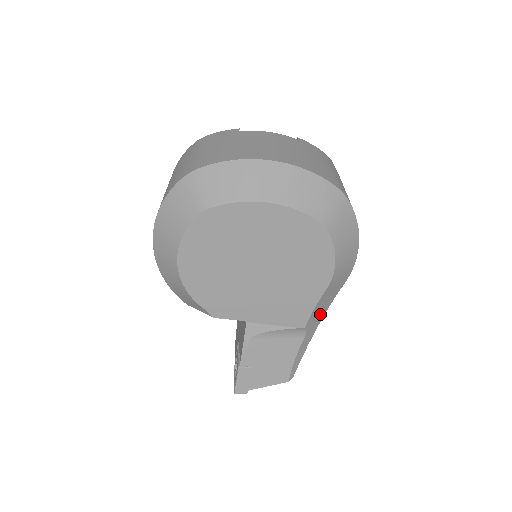
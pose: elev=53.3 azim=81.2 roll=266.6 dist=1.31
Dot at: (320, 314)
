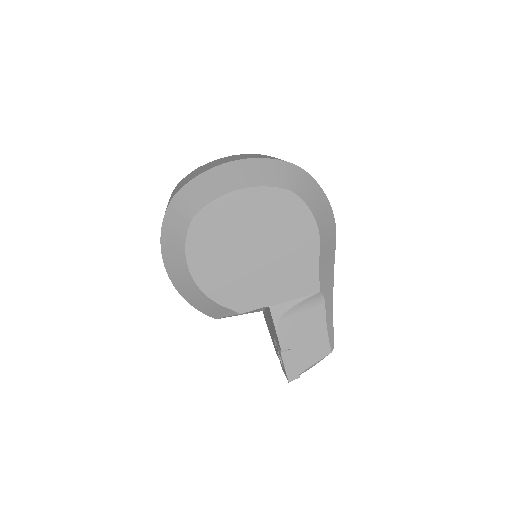
Dot at: (329, 278)
